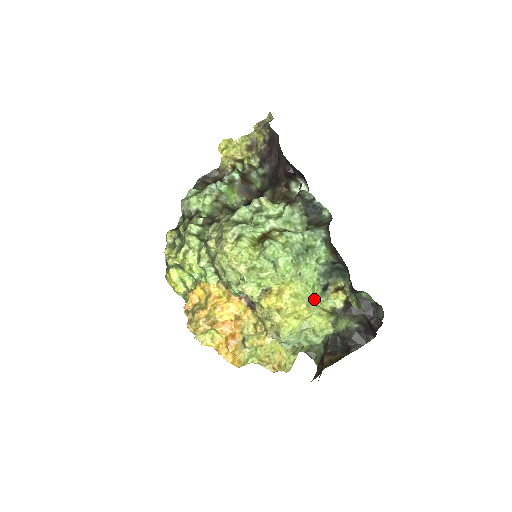
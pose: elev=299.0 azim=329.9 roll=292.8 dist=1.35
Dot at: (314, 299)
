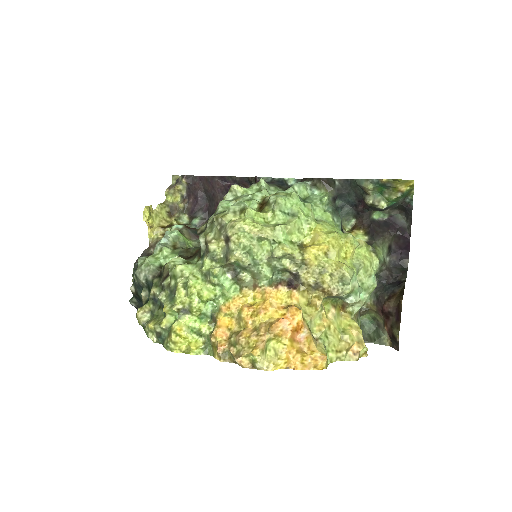
Dot at: occluded
